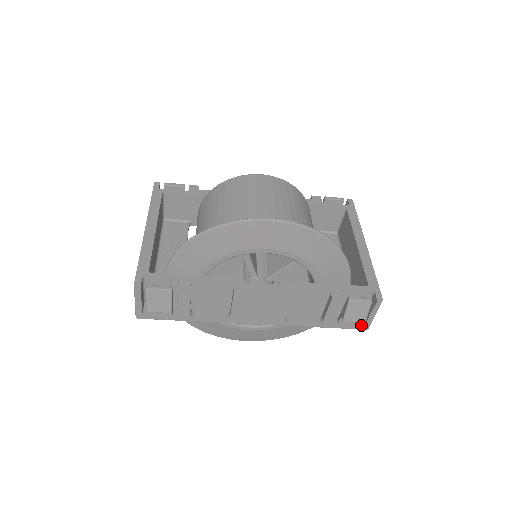
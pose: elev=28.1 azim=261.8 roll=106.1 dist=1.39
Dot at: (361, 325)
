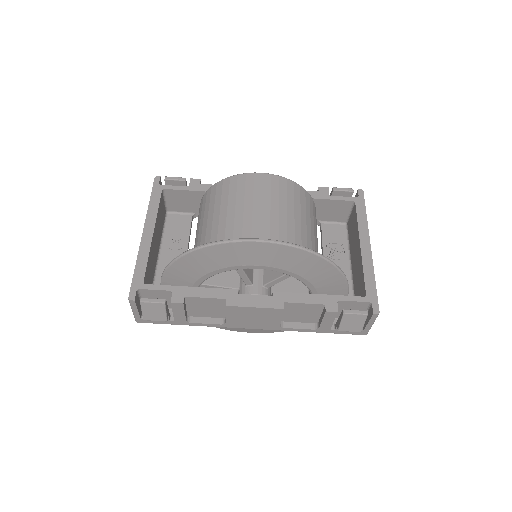
Dot at: (359, 332)
